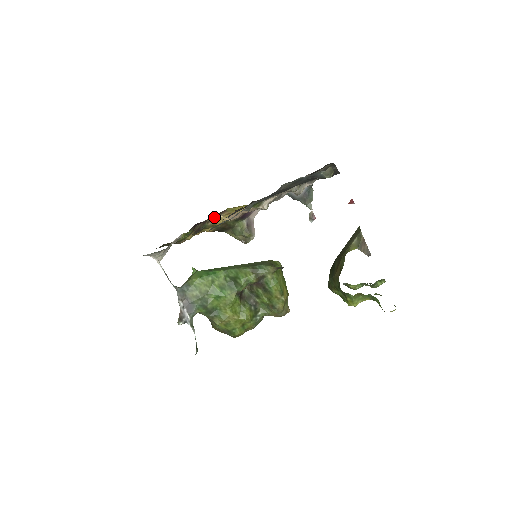
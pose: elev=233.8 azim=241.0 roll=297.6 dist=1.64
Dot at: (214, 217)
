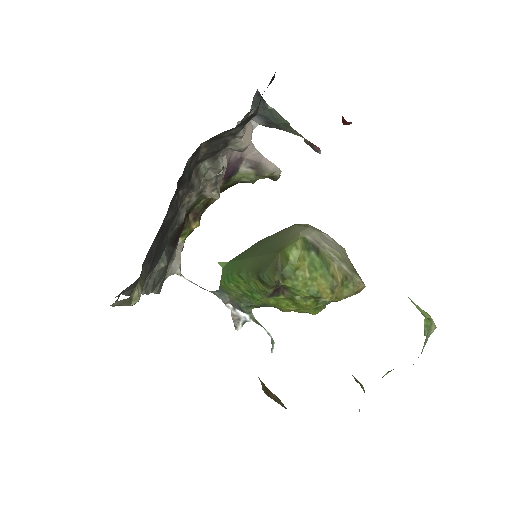
Dot at: occluded
